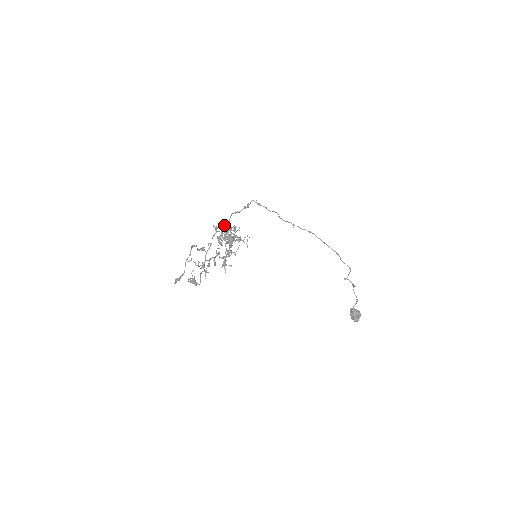
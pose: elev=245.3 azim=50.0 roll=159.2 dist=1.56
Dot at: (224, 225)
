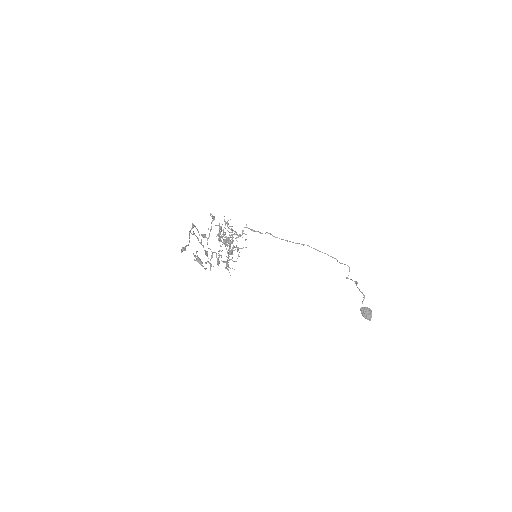
Dot at: occluded
